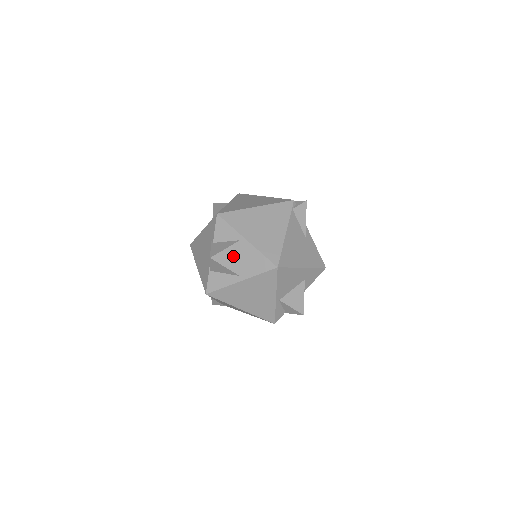
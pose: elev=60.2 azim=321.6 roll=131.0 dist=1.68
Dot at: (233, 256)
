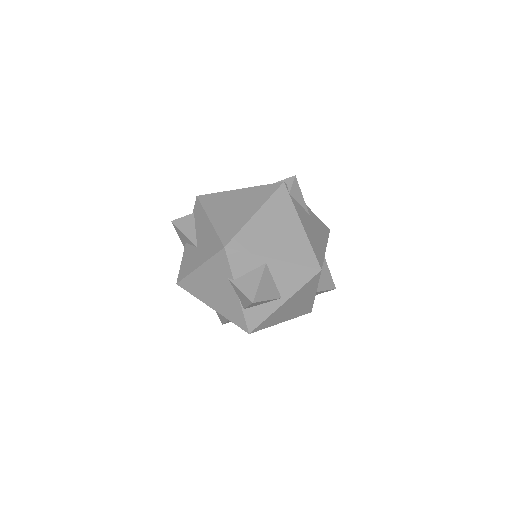
Dot at: (268, 284)
